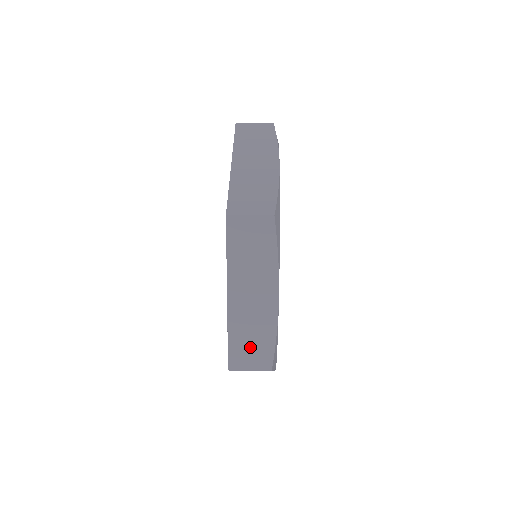
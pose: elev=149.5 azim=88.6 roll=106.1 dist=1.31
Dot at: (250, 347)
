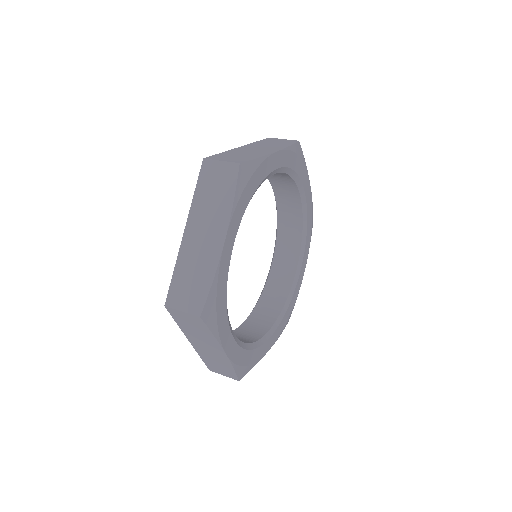
Dot at: (218, 367)
